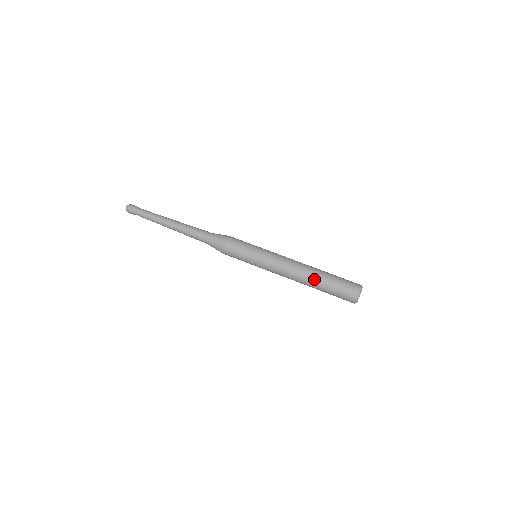
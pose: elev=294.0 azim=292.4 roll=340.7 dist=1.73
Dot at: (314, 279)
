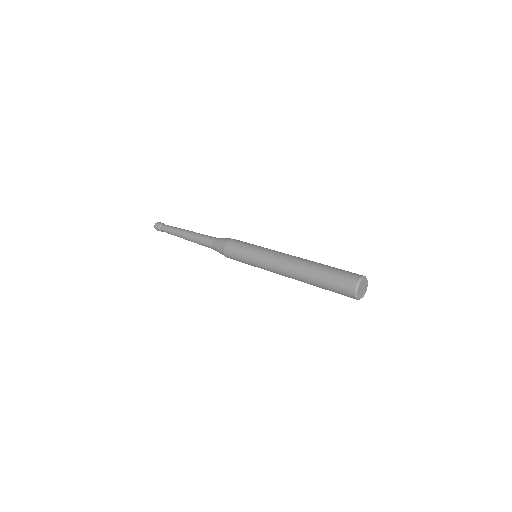
Dot at: (313, 263)
